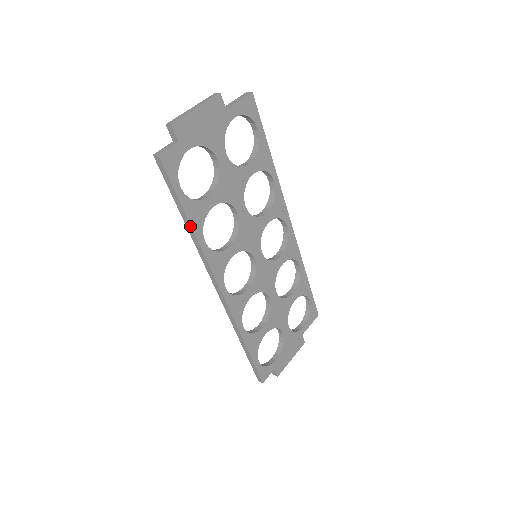
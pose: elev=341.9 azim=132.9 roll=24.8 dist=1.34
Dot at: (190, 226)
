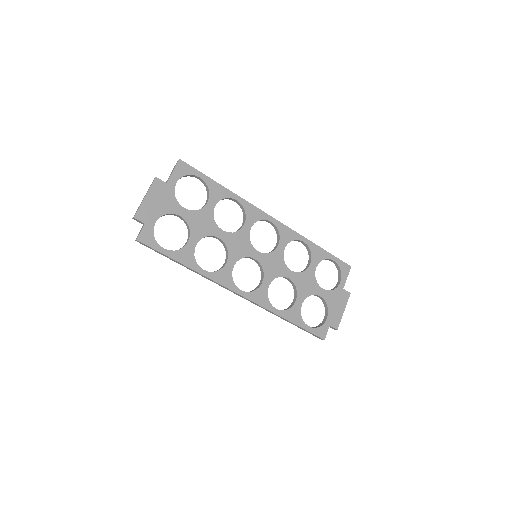
Dot at: (186, 267)
